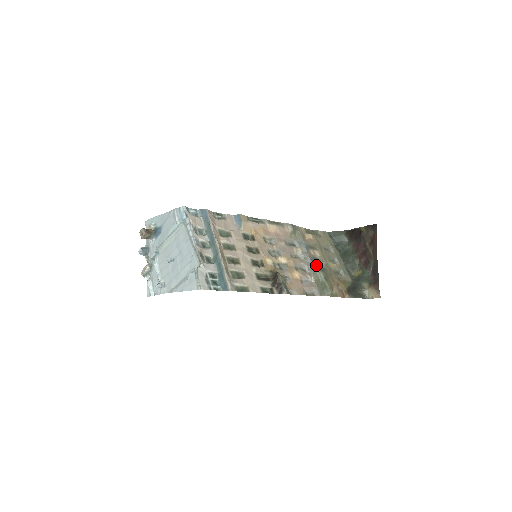
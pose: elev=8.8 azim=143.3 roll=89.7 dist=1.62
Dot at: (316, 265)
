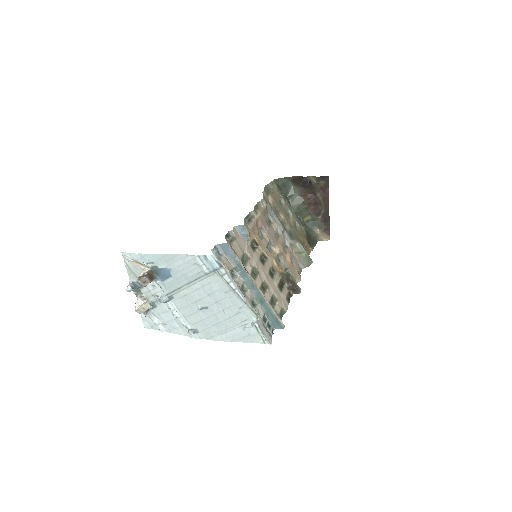
Dot at: (289, 234)
